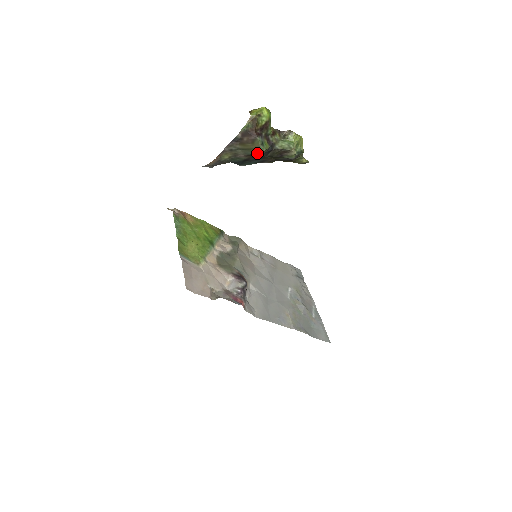
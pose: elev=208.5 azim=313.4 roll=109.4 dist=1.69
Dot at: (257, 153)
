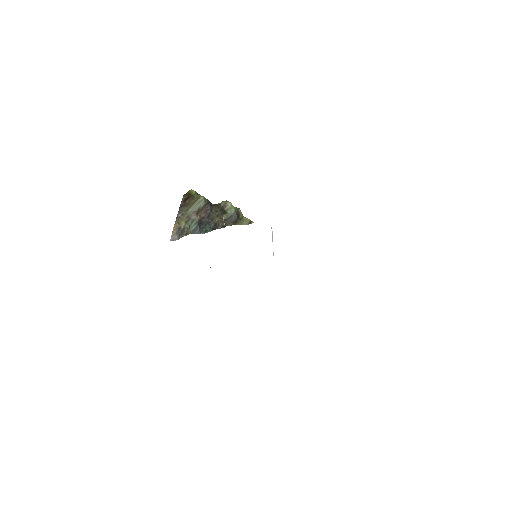
Dot at: (201, 204)
